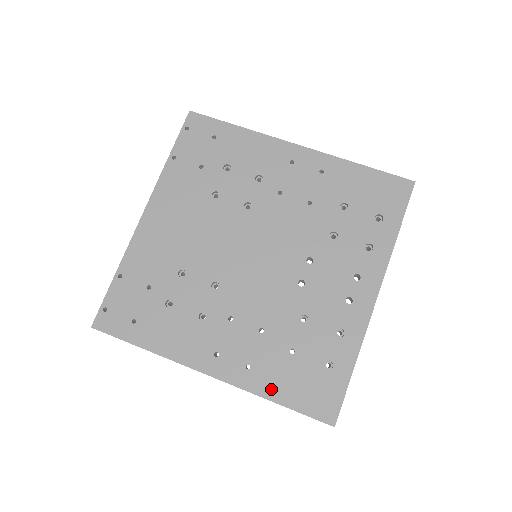
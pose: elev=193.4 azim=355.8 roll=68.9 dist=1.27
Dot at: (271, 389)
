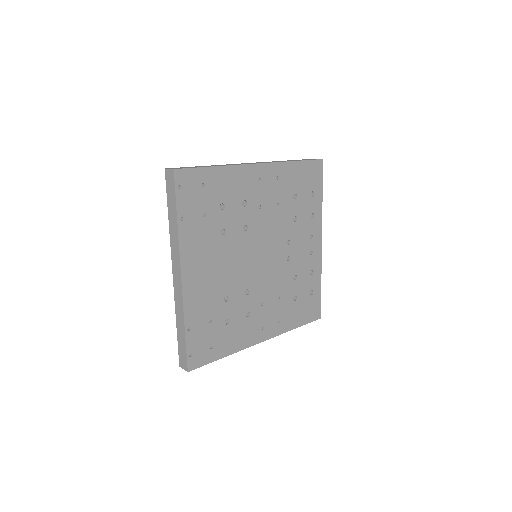
Dot at: (292, 324)
